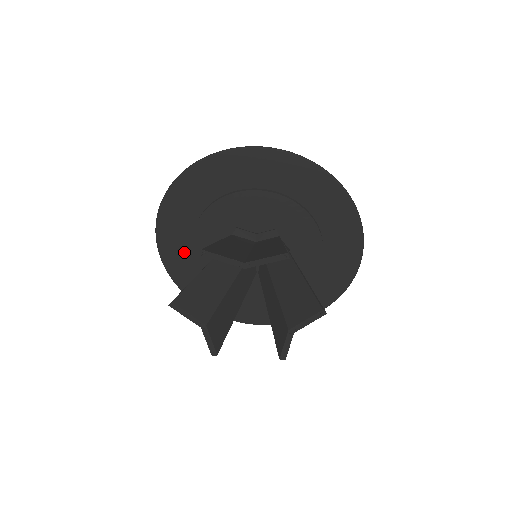
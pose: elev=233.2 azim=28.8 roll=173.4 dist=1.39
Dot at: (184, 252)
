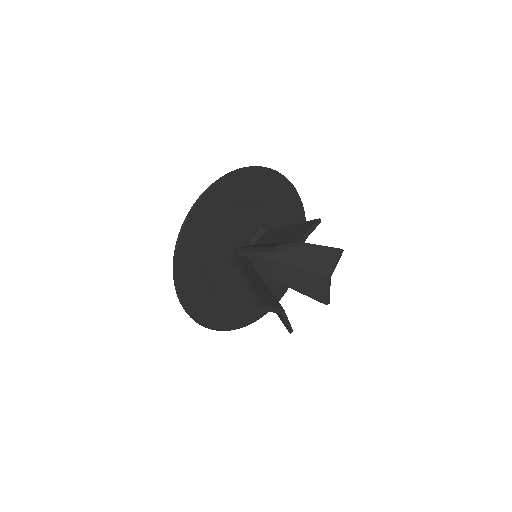
Dot at: (200, 289)
